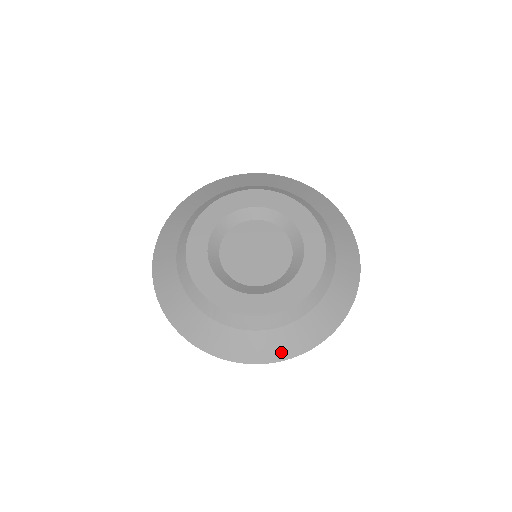
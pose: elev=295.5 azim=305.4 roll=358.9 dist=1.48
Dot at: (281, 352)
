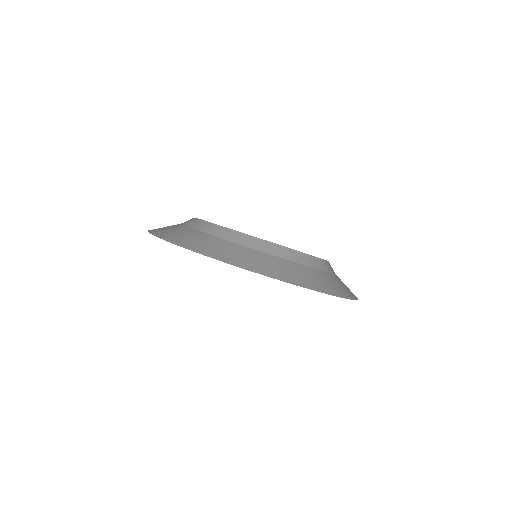
Dot at: (254, 266)
